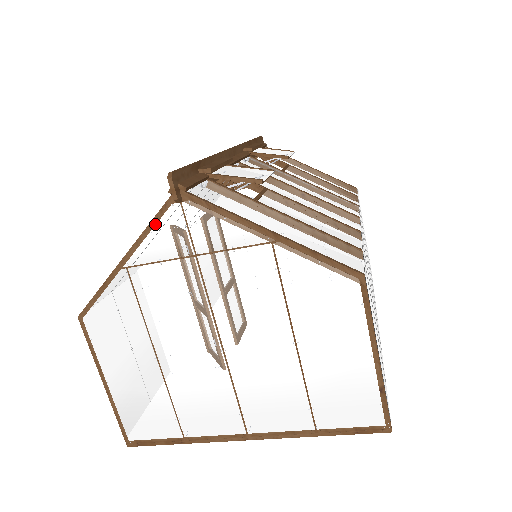
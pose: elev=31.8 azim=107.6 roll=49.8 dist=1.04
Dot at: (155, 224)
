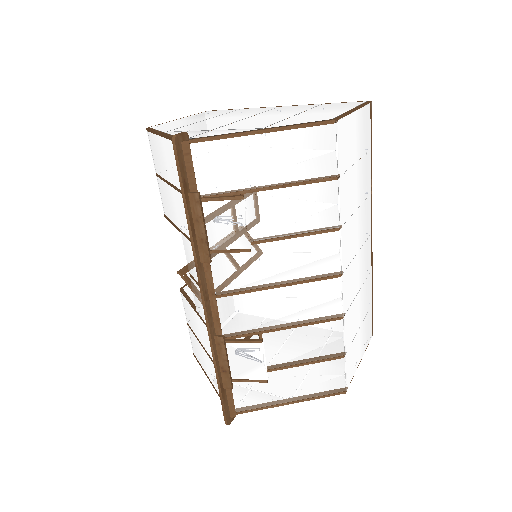
Dot at: occluded
